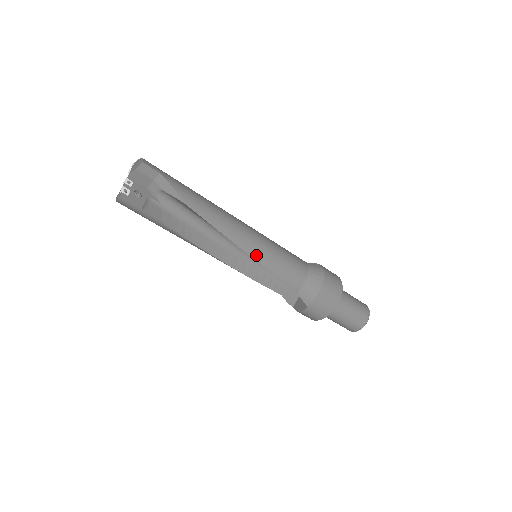
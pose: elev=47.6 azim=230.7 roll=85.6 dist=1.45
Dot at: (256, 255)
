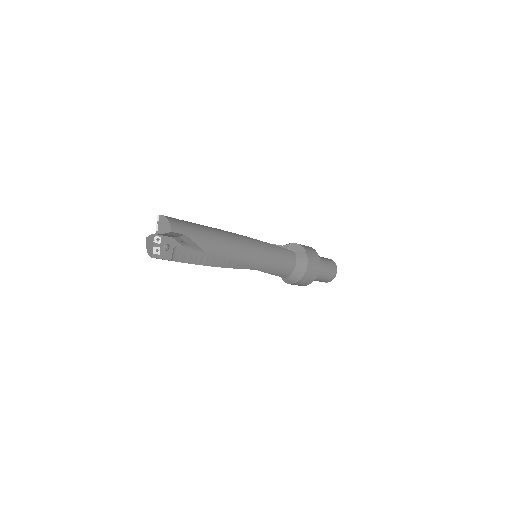
Dot at: (258, 267)
